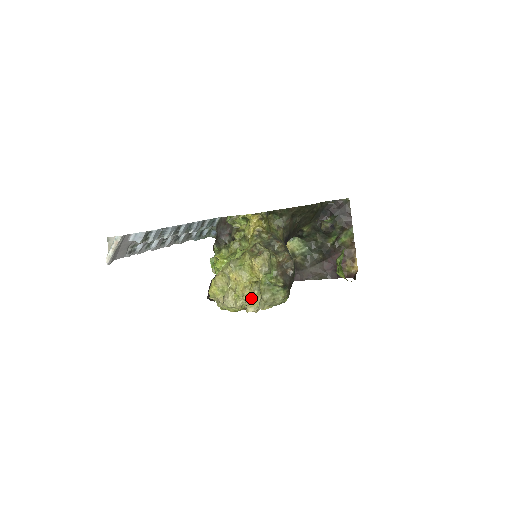
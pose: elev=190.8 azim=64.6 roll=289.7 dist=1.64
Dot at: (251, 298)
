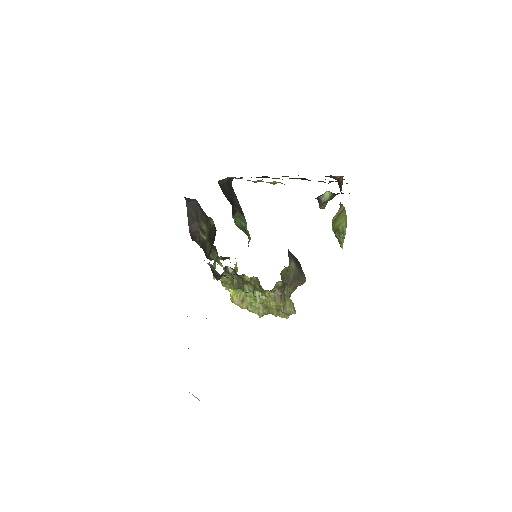
Dot at: occluded
